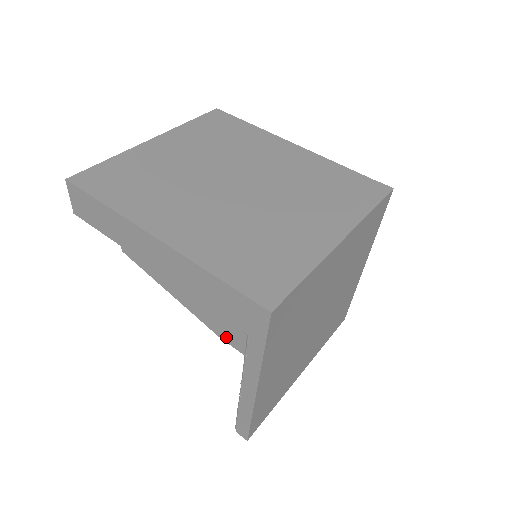
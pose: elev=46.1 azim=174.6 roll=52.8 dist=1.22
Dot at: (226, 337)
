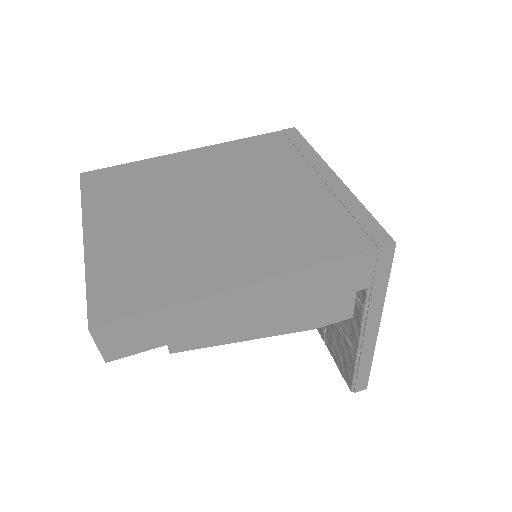
Dot at: (322, 322)
